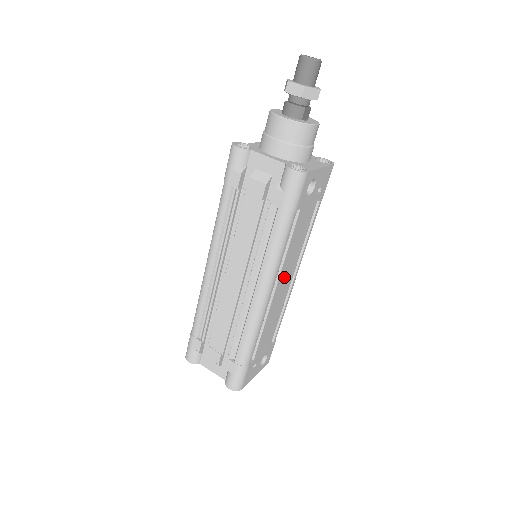
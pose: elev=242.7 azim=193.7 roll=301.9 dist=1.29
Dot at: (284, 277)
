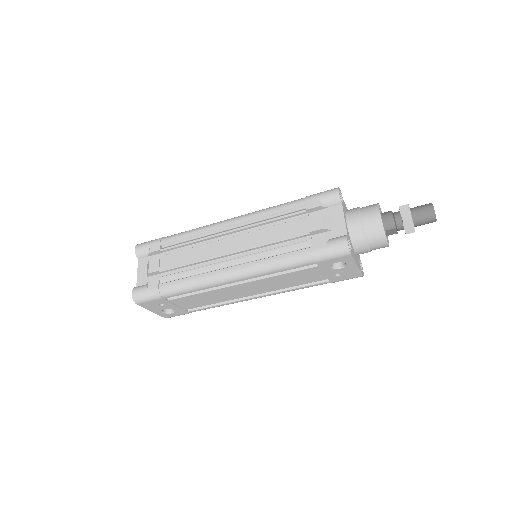
Dot at: (253, 286)
